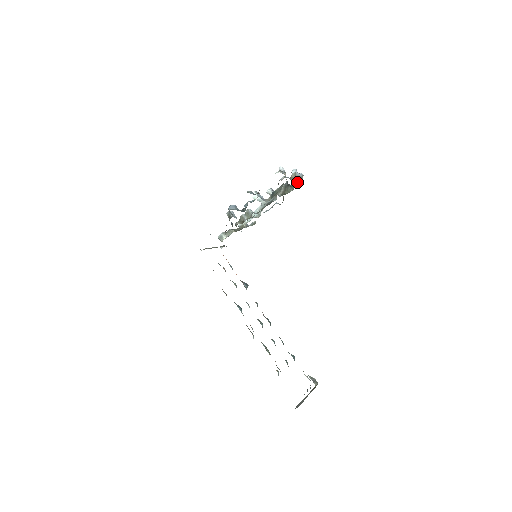
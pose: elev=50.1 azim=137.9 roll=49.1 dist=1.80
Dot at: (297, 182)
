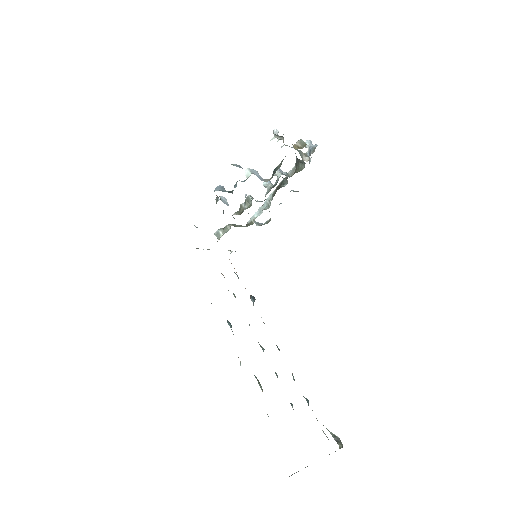
Dot at: (309, 156)
